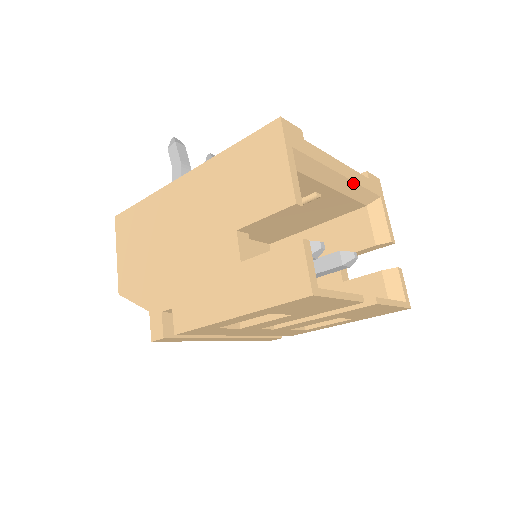
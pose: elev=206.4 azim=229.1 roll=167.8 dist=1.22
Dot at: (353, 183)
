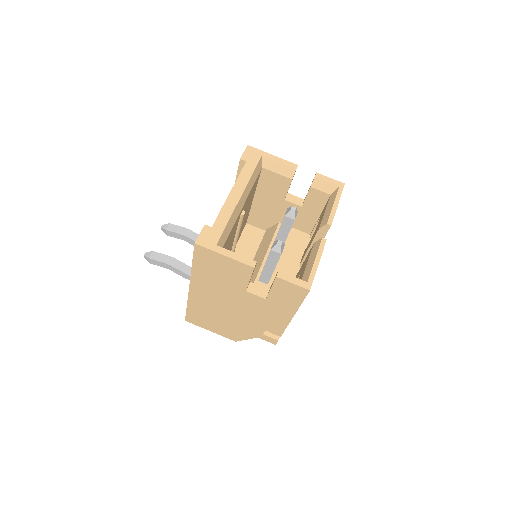
Dot at: (247, 186)
